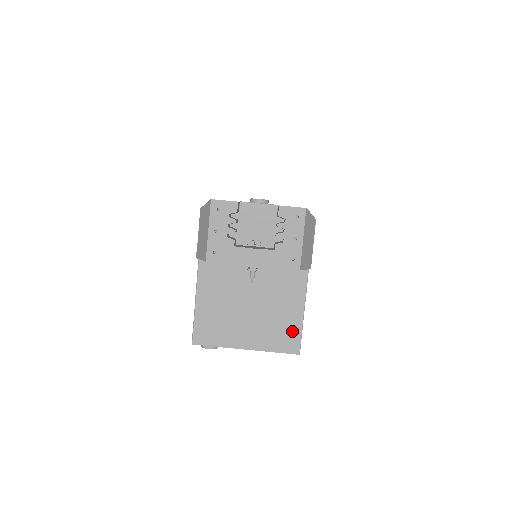
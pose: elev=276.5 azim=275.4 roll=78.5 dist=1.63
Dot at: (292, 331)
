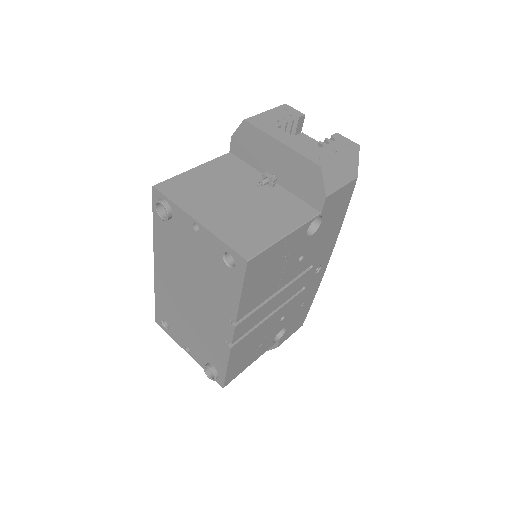
Dot at: (259, 240)
